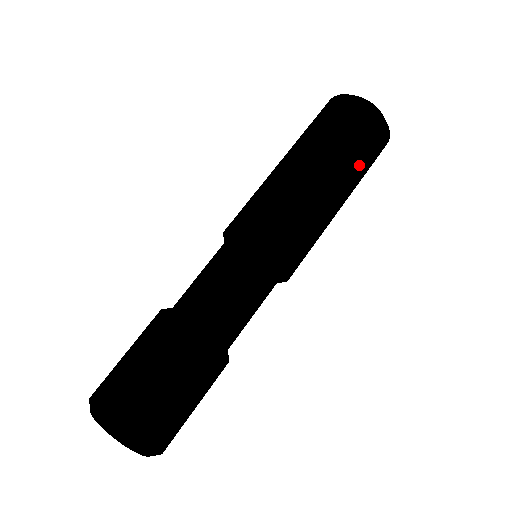
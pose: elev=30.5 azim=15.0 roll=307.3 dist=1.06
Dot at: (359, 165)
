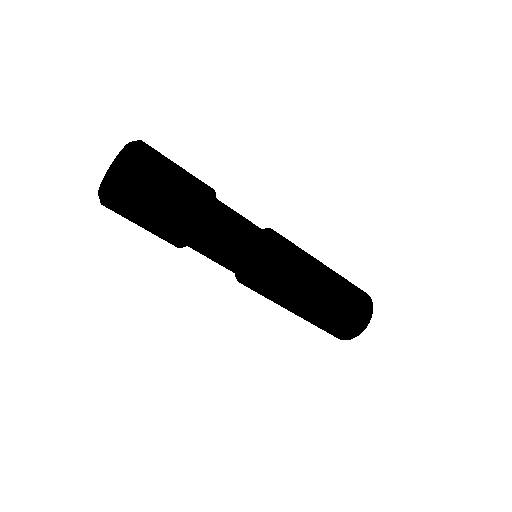
Dot at: (345, 301)
